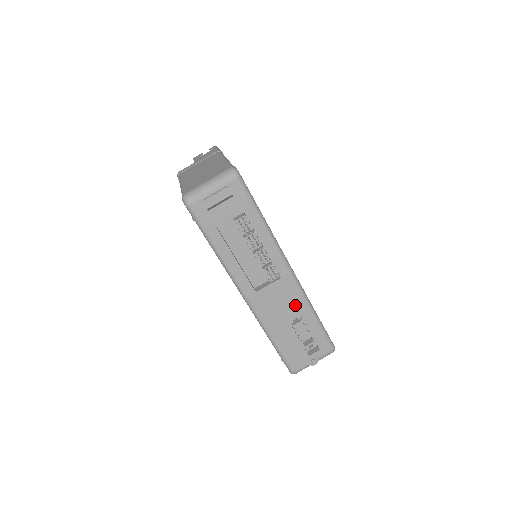
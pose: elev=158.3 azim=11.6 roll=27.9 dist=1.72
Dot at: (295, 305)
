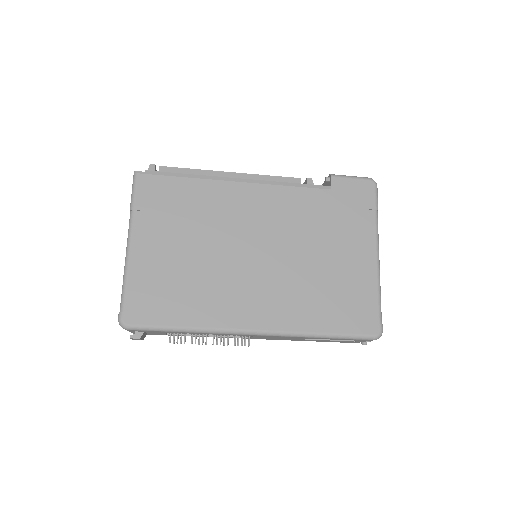
Dot at: occluded
